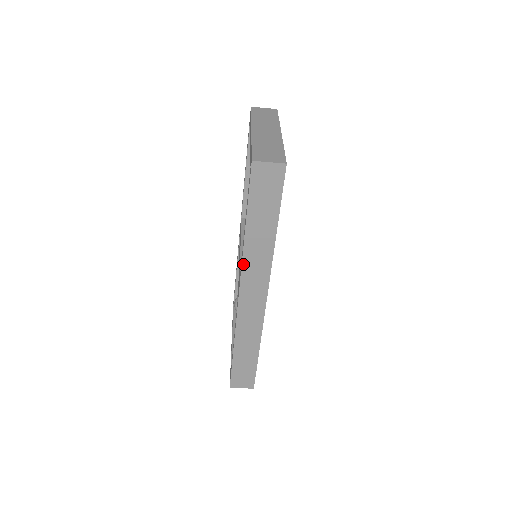
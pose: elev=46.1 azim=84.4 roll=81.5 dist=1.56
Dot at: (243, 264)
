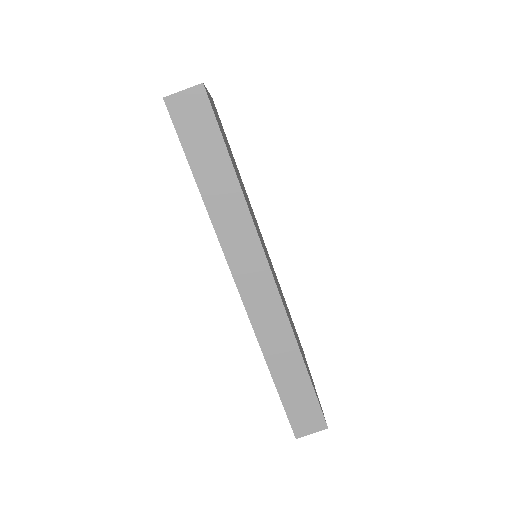
Dot at: (220, 240)
